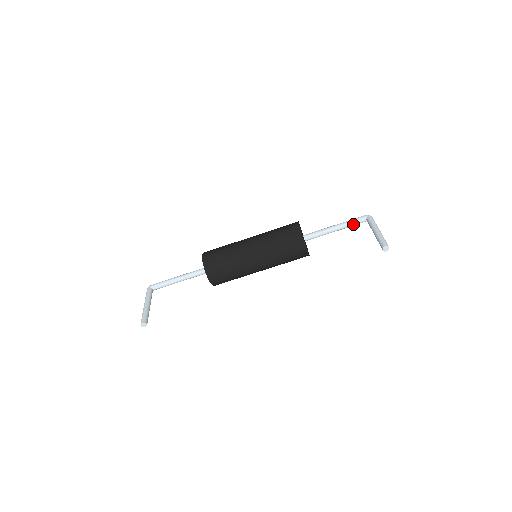
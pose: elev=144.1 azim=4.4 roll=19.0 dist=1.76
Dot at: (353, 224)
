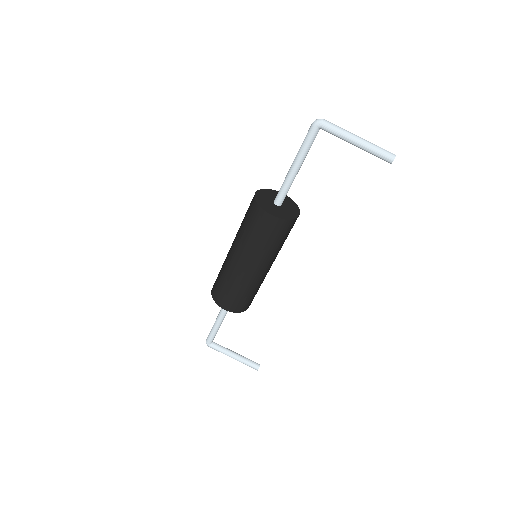
Dot at: occluded
